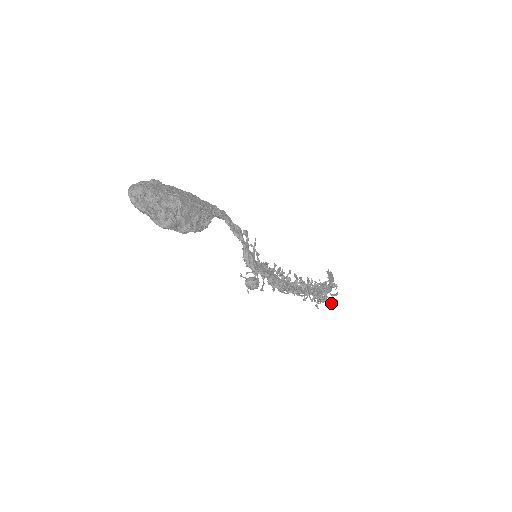
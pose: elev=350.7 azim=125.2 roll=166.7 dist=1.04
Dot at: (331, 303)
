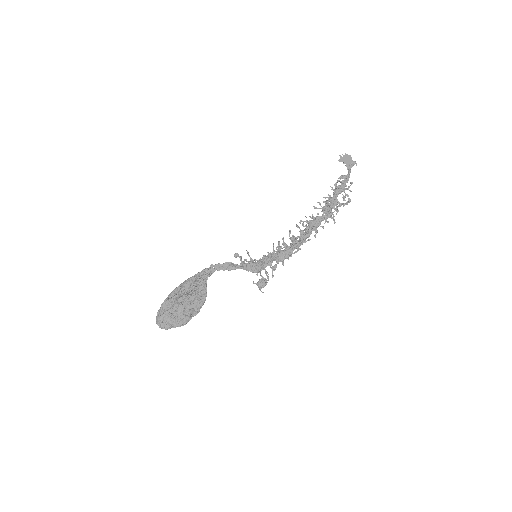
Dot at: occluded
